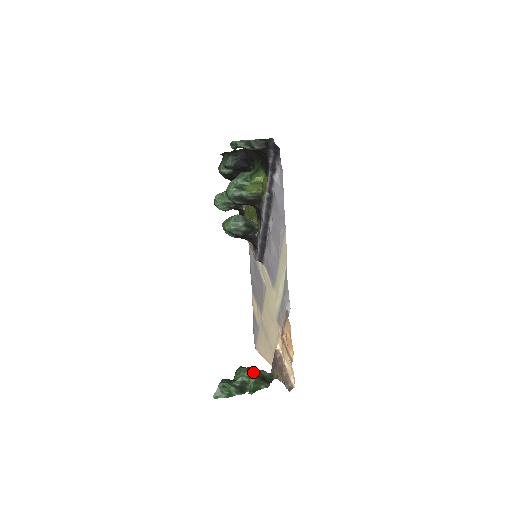
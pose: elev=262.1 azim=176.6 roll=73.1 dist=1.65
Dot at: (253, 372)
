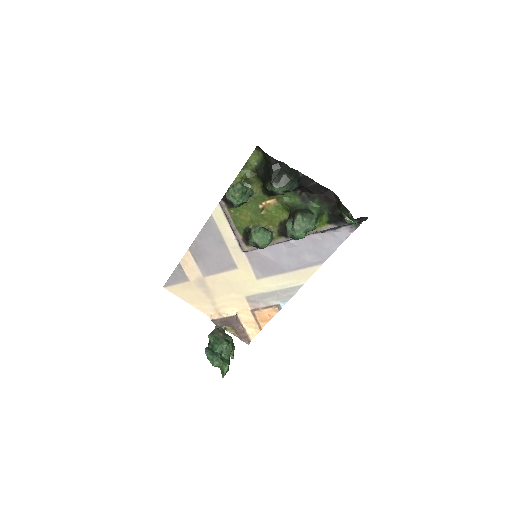
Dot at: occluded
